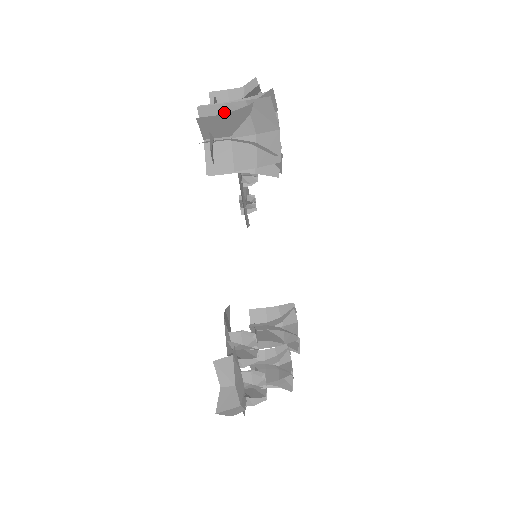
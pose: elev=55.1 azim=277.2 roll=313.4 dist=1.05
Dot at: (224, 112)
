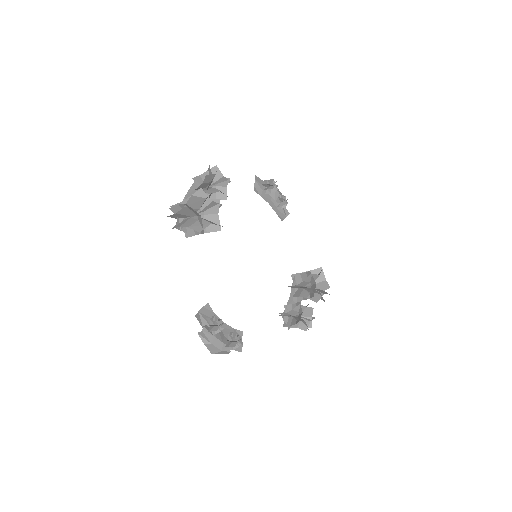
Dot at: (180, 208)
